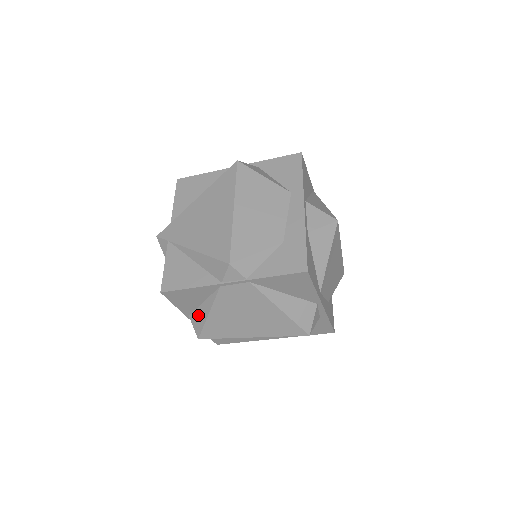
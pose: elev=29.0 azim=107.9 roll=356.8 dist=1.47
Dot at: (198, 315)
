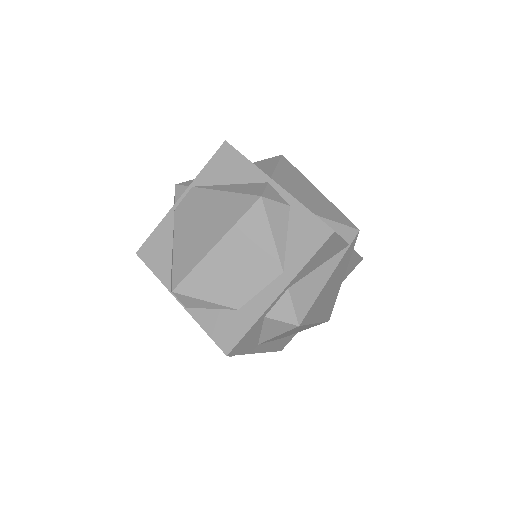
Dot at: occluded
